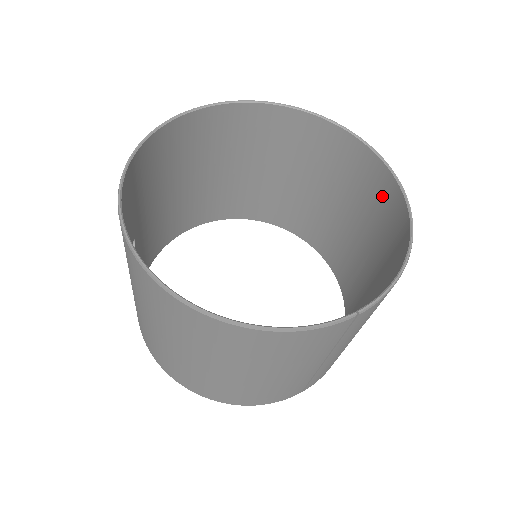
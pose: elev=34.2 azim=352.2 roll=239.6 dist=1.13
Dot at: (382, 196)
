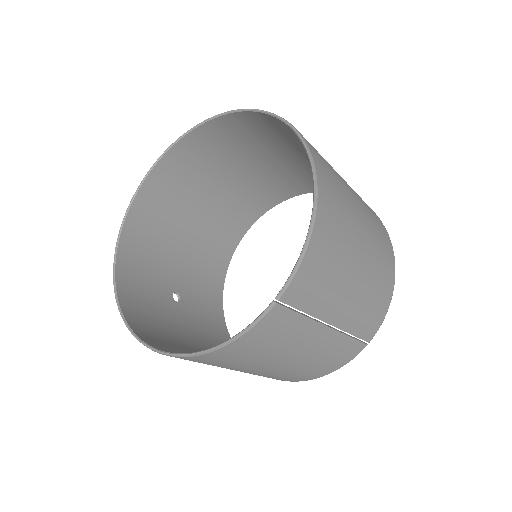
Dot at: occluded
